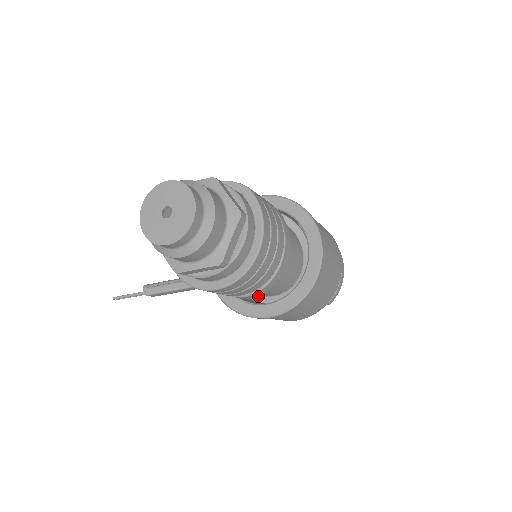
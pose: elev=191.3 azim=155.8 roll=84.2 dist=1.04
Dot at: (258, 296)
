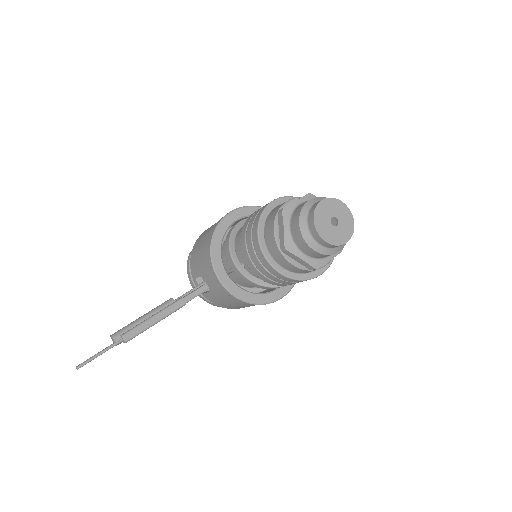
Dot at: (255, 289)
